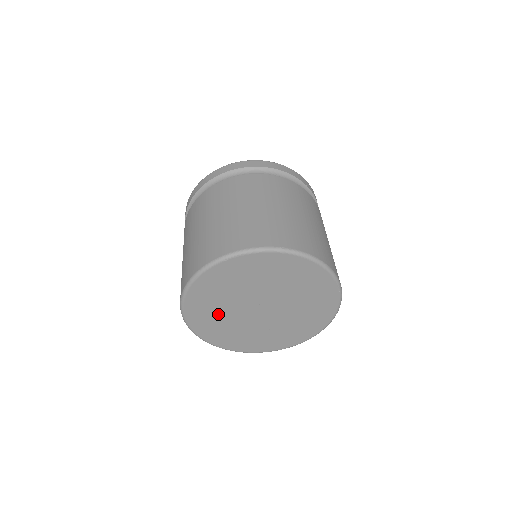
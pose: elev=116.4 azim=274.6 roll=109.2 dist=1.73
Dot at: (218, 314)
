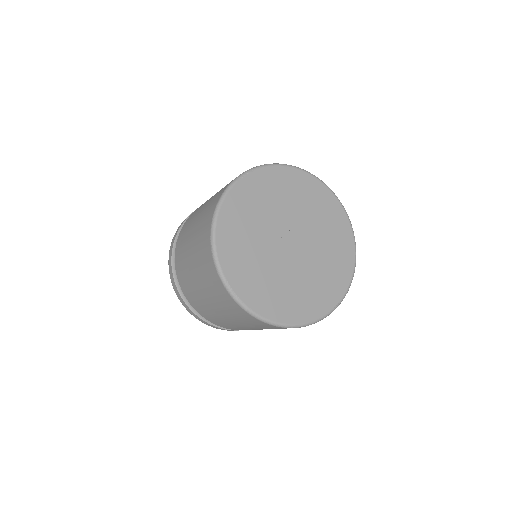
Dot at: (253, 260)
